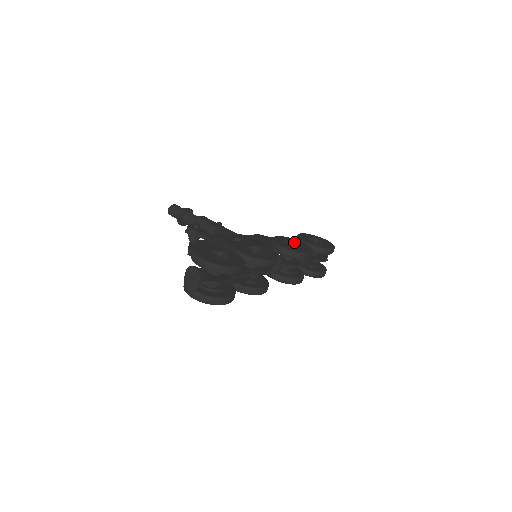
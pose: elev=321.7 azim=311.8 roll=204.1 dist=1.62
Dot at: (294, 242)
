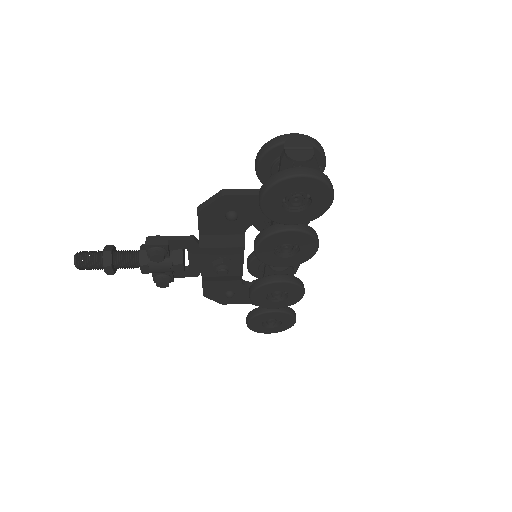
Dot at: occluded
